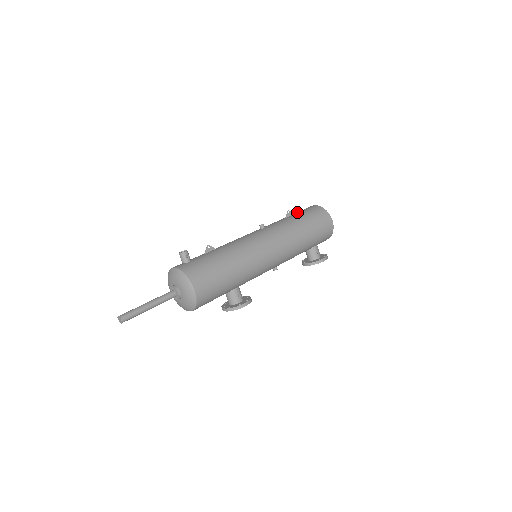
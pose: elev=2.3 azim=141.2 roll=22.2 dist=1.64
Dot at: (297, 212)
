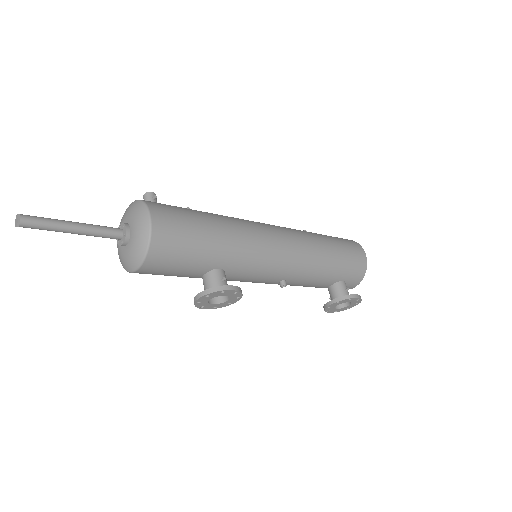
Dot at: occluded
